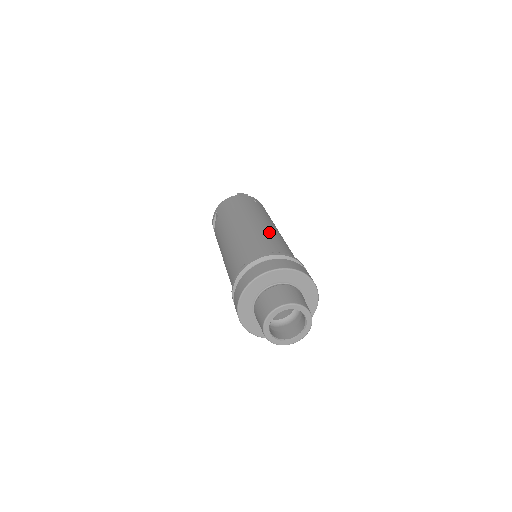
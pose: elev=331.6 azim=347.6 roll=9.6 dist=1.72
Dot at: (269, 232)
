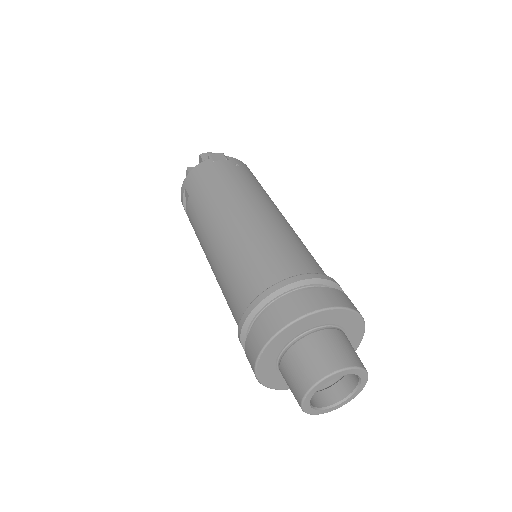
Dot at: (273, 228)
